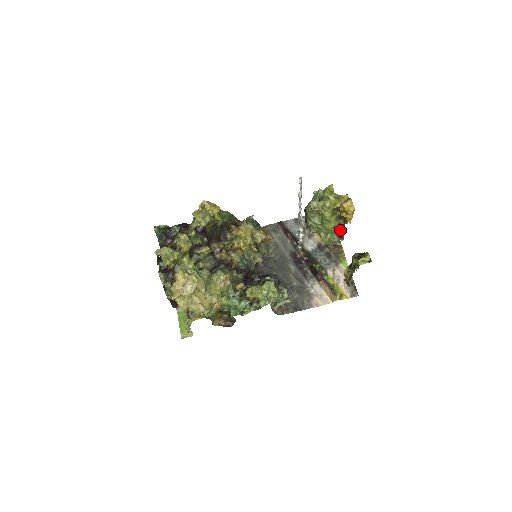
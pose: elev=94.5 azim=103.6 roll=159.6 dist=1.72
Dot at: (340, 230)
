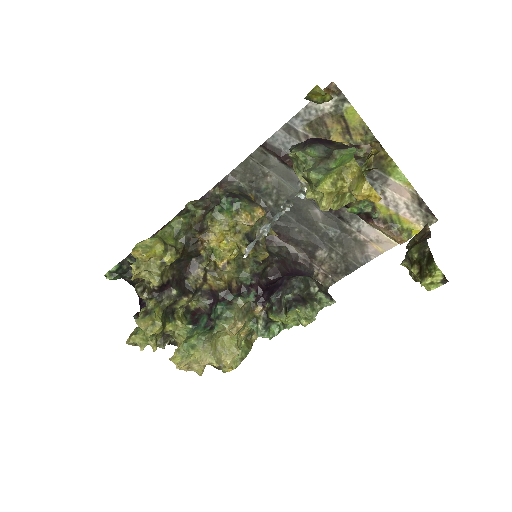
Dot at: (368, 155)
